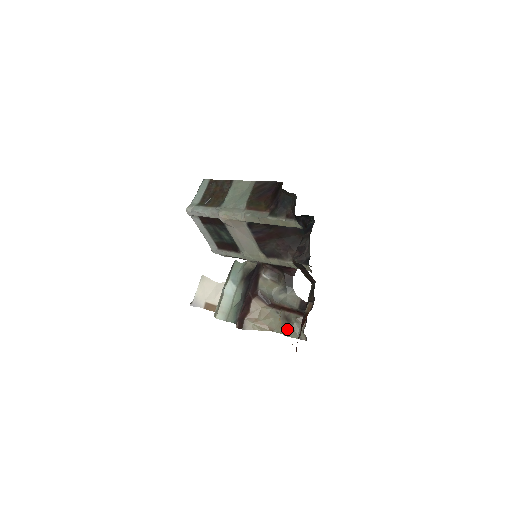
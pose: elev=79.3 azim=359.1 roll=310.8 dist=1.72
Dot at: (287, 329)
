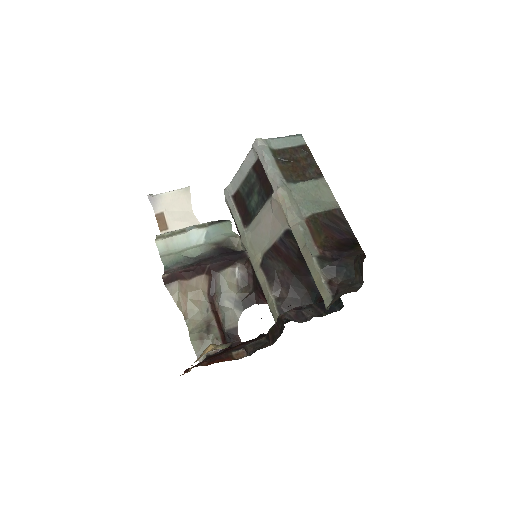
Dot at: (198, 335)
